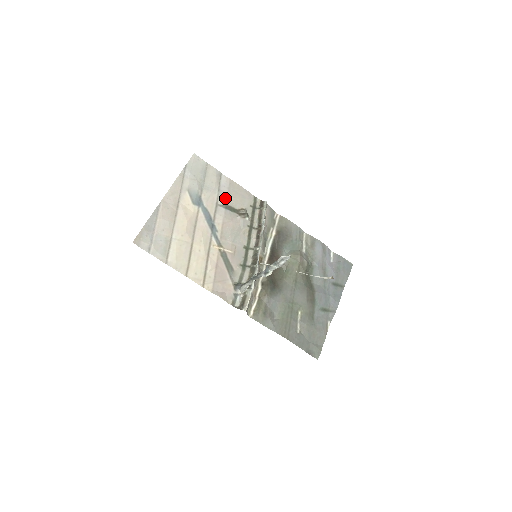
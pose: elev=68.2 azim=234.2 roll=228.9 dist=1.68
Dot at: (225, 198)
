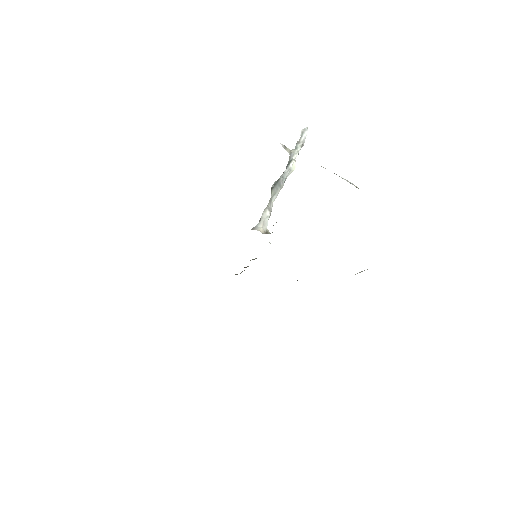
Dot at: occluded
